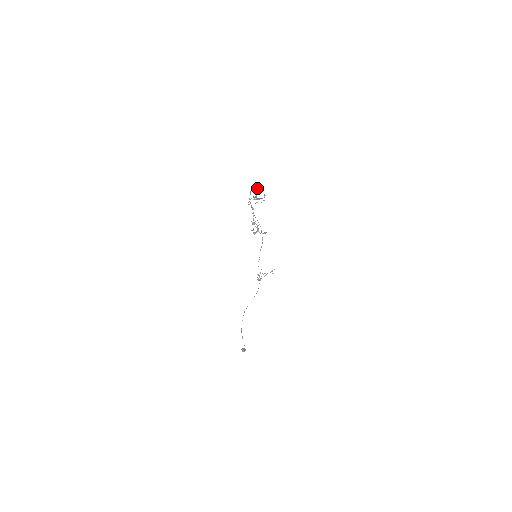
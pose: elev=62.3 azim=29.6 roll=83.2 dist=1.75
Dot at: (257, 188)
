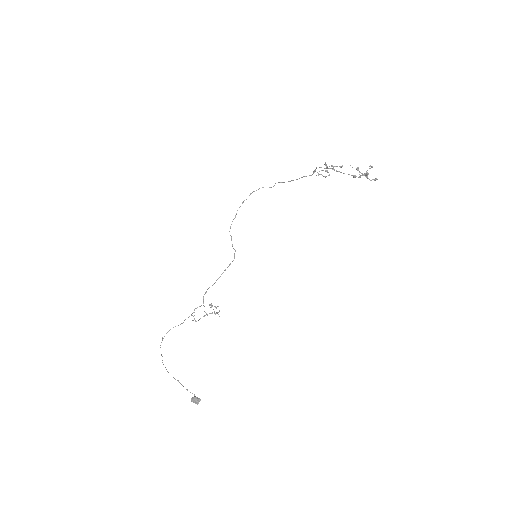
Dot at: occluded
